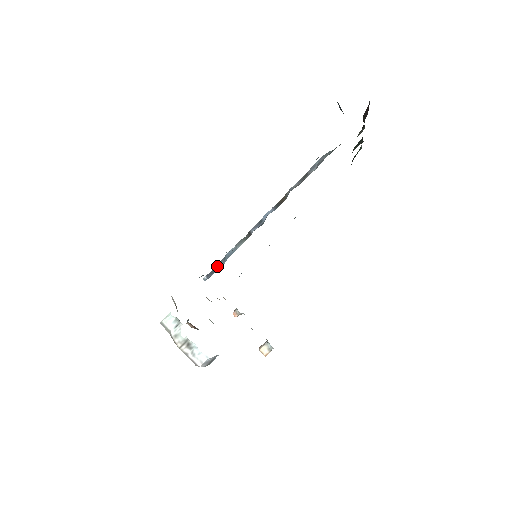
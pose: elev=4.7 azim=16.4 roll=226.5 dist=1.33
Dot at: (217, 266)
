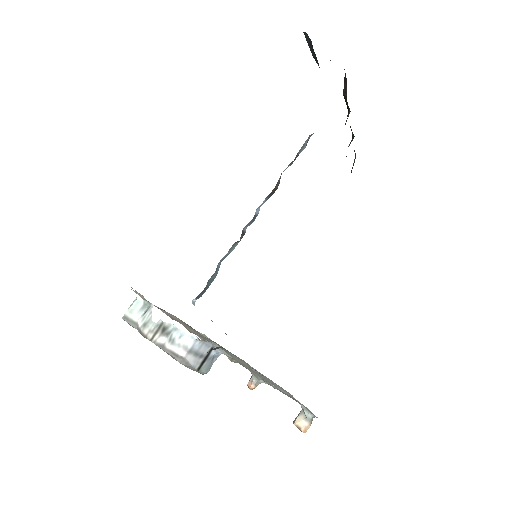
Dot at: (208, 282)
